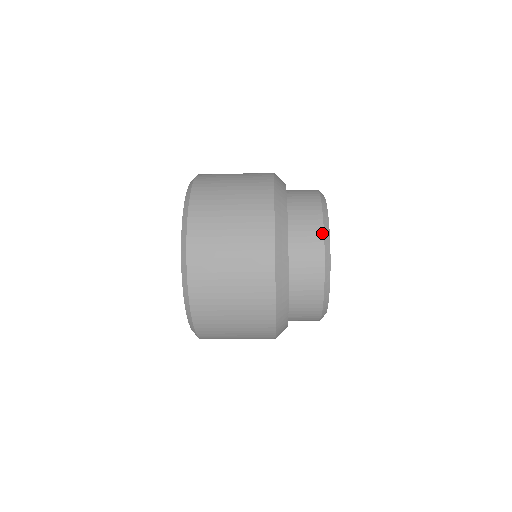
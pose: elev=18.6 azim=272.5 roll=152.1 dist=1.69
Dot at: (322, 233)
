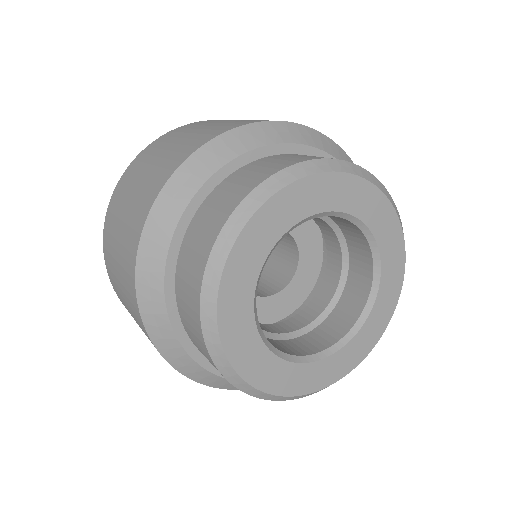
Dot at: occluded
